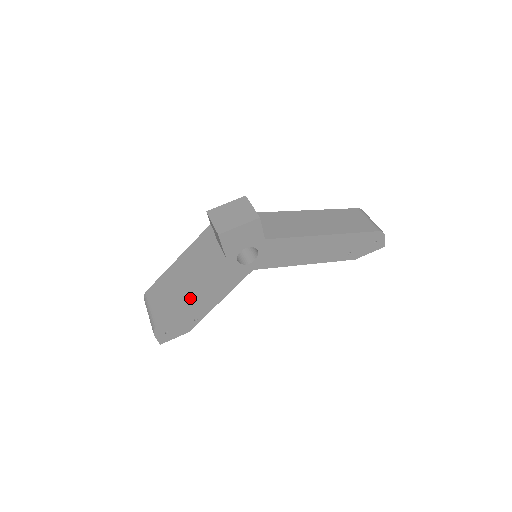
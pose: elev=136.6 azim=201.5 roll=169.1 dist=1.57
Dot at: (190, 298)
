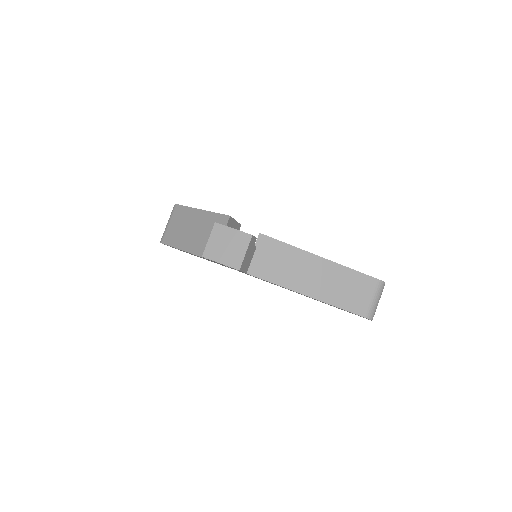
Dot at: occluded
